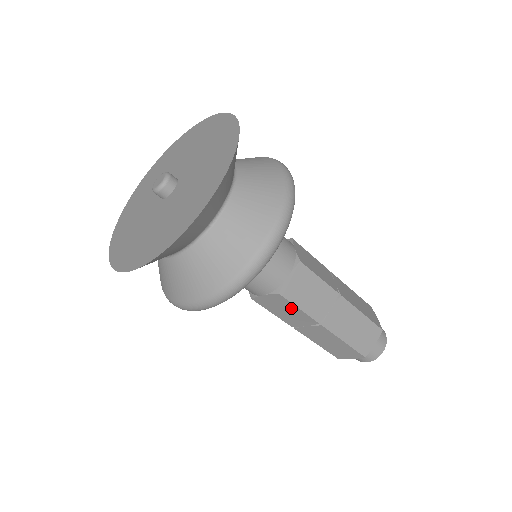
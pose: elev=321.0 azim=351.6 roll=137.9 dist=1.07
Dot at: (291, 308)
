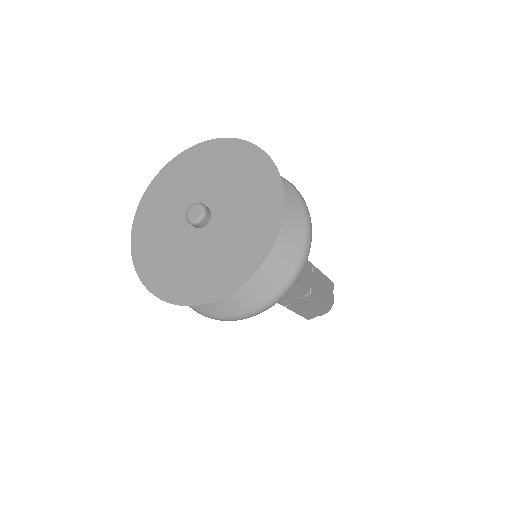
Dot at: (293, 288)
